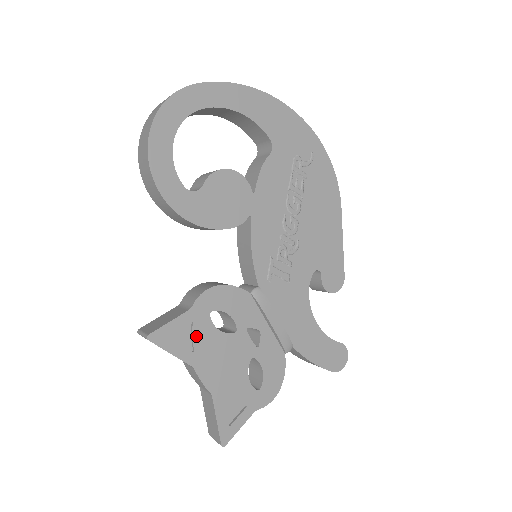
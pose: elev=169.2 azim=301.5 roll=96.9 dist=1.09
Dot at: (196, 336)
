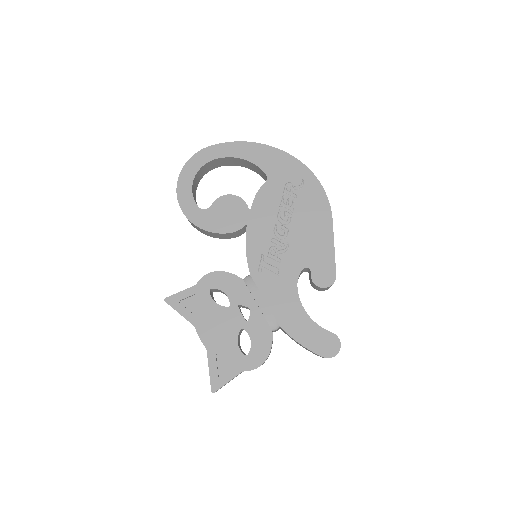
Dot at: (198, 304)
